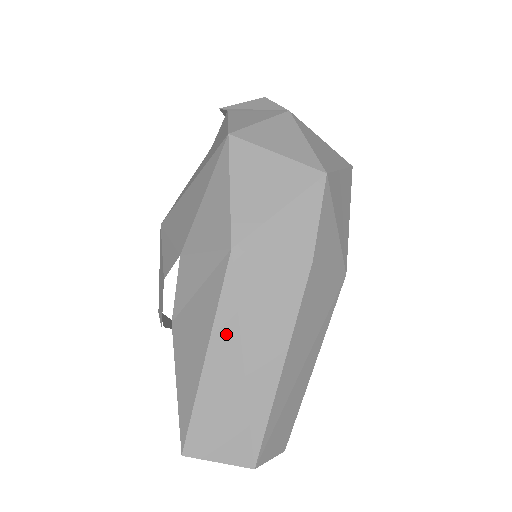
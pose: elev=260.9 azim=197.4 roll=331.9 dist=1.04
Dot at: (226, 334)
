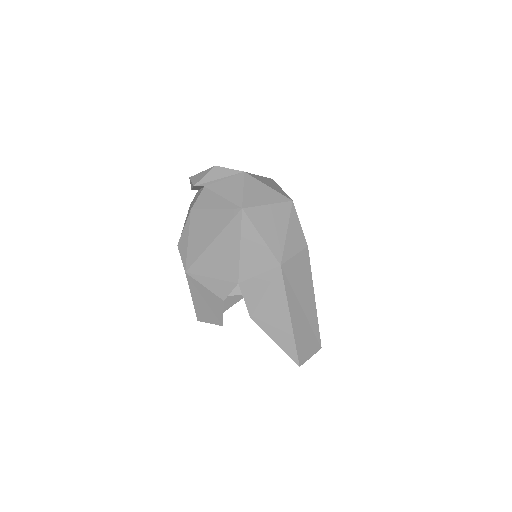
Dot at: (293, 304)
